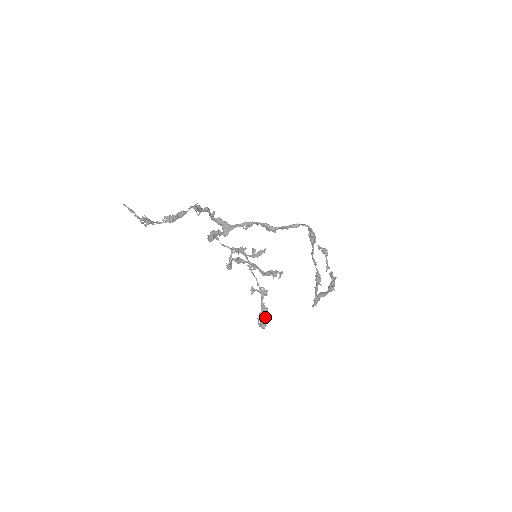
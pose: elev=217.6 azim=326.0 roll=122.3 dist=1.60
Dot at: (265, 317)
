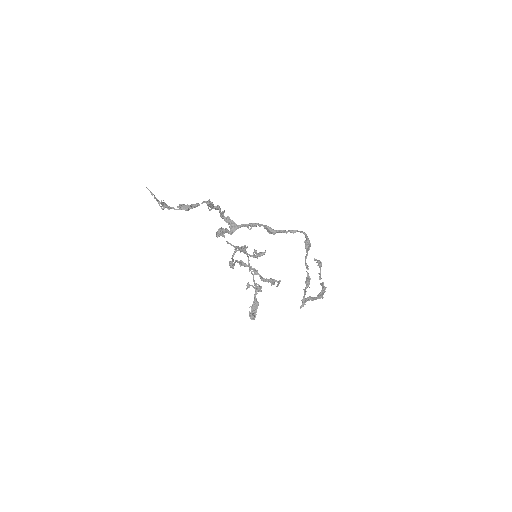
Dot at: (256, 310)
